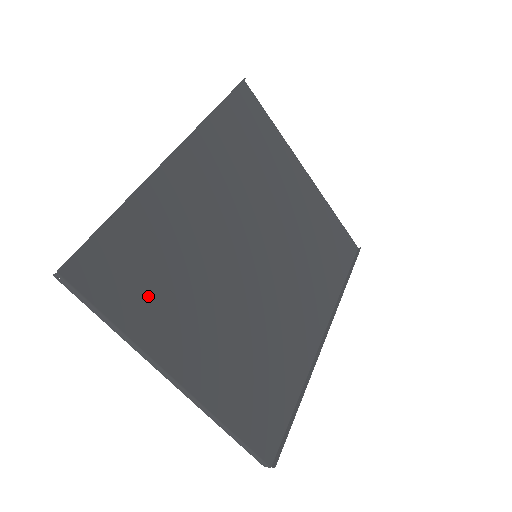
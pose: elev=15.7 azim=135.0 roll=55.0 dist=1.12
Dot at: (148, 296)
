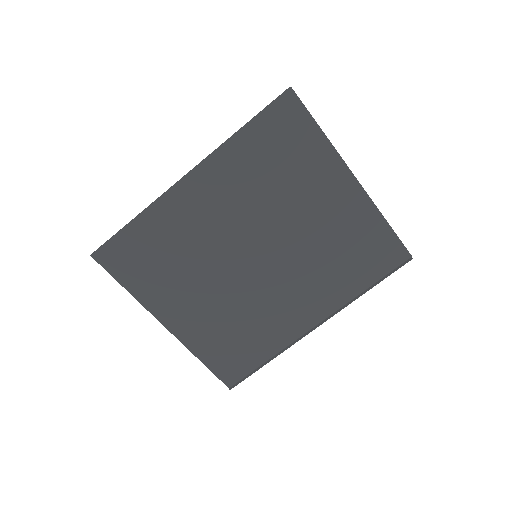
Dot at: (149, 275)
